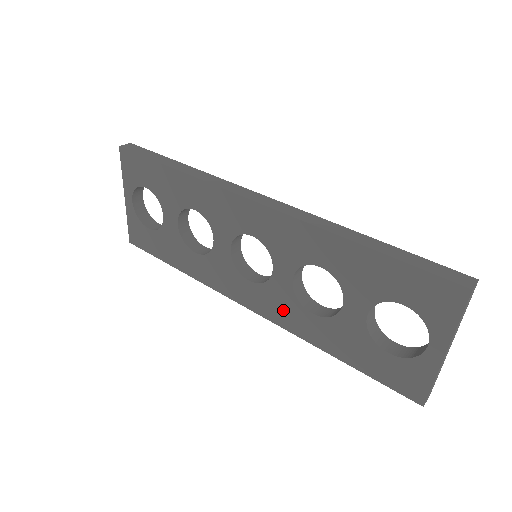
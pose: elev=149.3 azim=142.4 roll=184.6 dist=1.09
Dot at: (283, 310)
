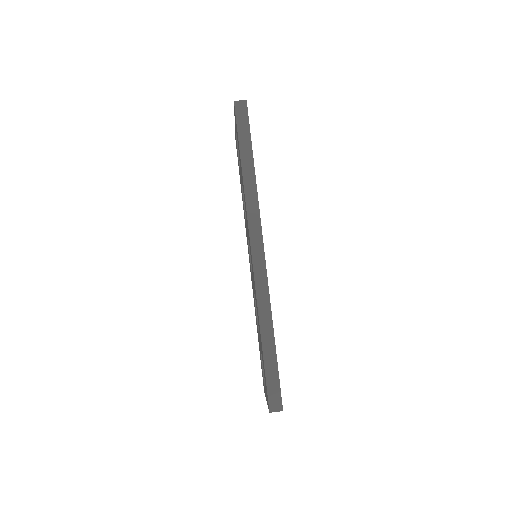
Dot at: occluded
